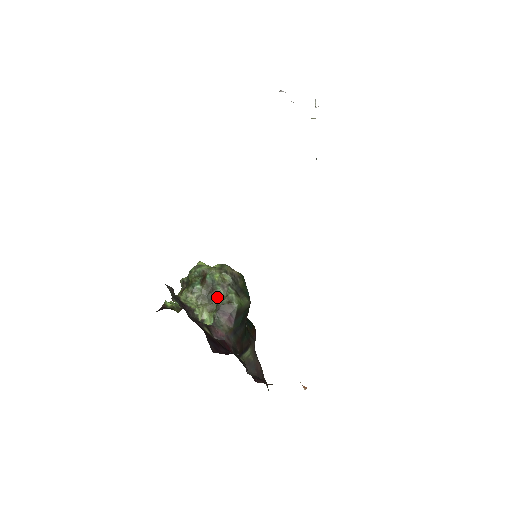
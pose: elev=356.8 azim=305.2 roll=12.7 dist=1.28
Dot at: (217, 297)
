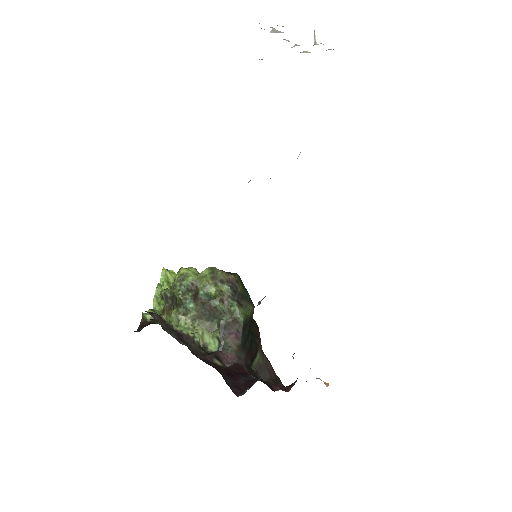
Dot at: (217, 314)
